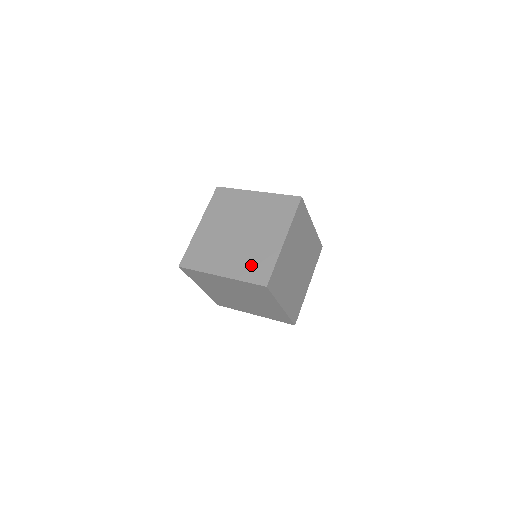
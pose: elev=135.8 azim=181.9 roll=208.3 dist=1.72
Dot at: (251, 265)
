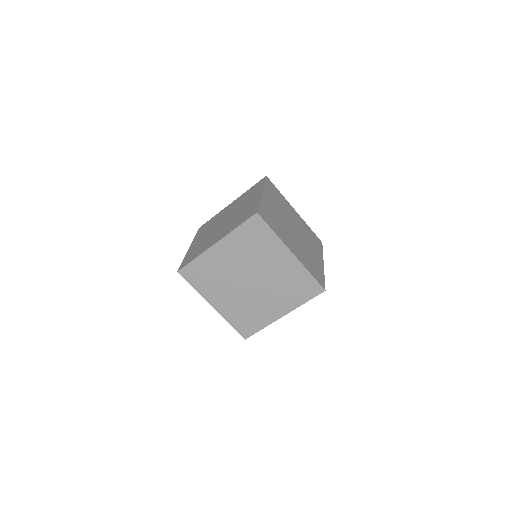
Dot at: (239, 219)
